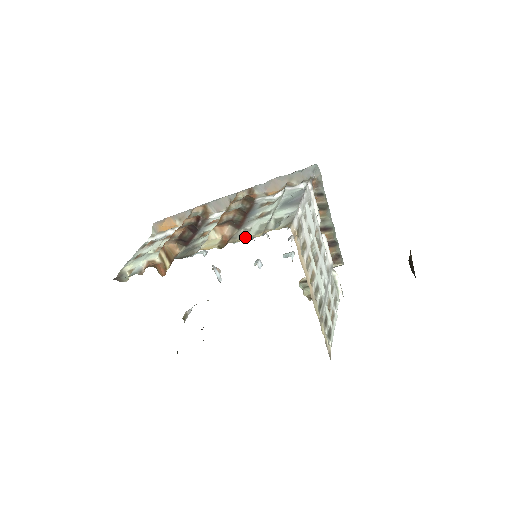
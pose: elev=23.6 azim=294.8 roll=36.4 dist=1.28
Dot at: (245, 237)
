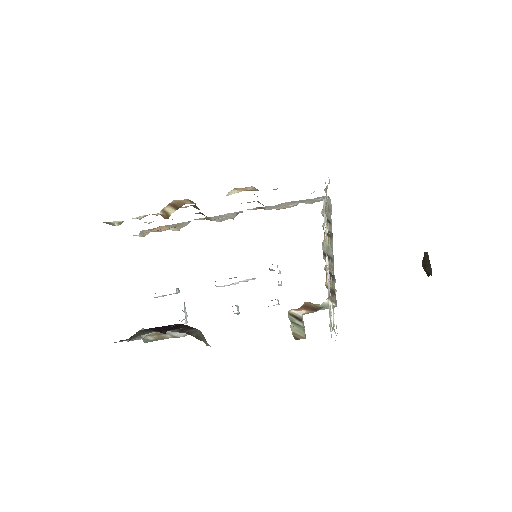
Dot at: occluded
